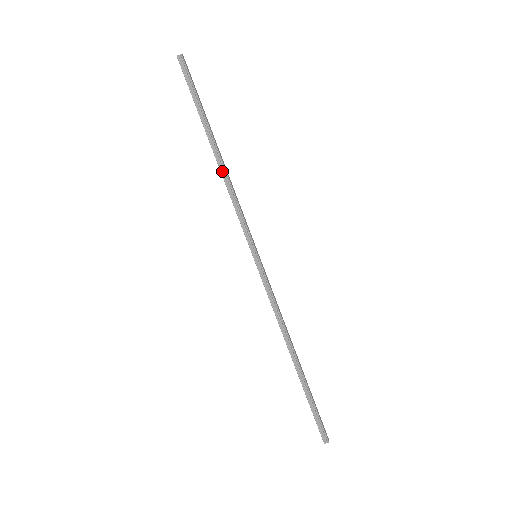
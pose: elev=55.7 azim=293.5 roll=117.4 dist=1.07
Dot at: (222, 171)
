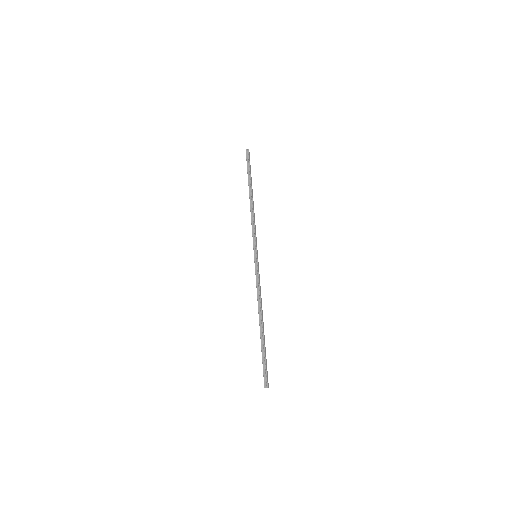
Dot at: (251, 207)
